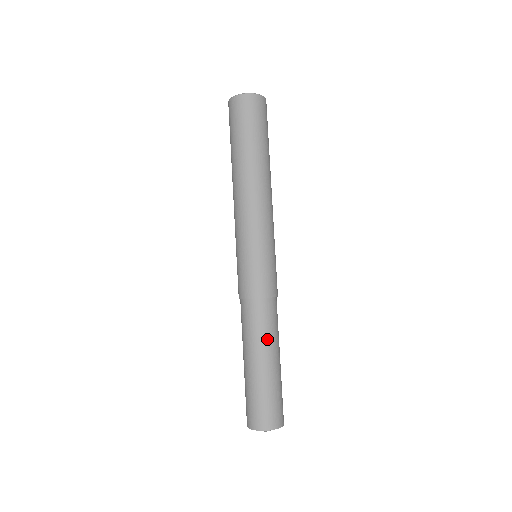
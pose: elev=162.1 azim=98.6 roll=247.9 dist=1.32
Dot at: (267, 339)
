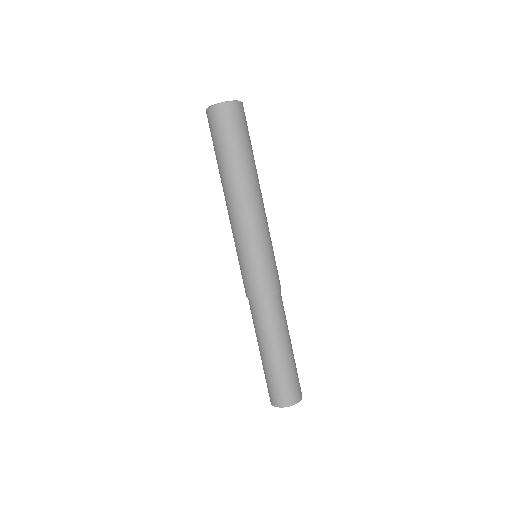
Dot at: (266, 333)
